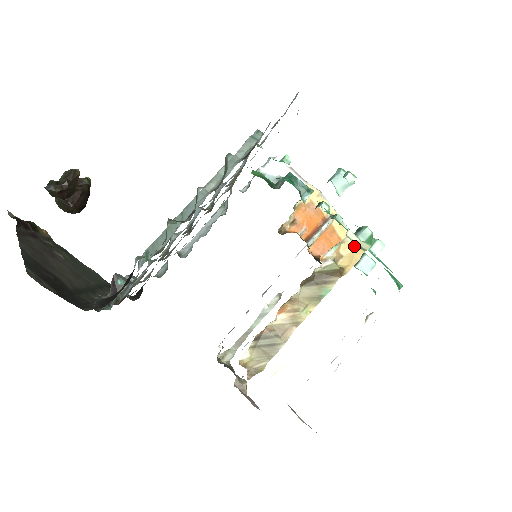
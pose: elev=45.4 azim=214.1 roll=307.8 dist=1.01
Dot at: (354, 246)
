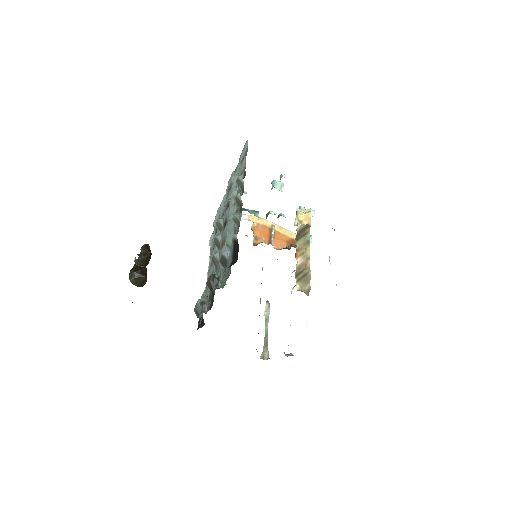
Dot at: (304, 213)
